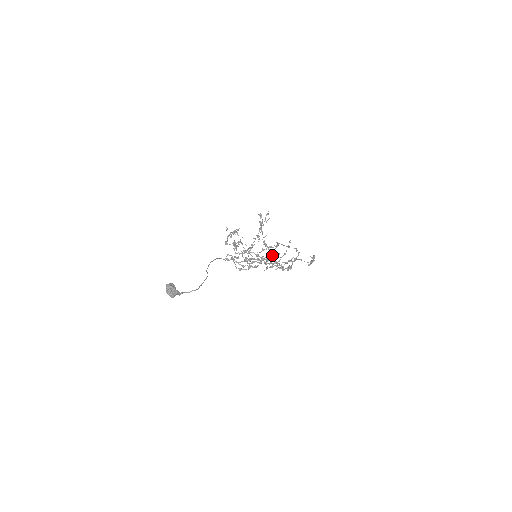
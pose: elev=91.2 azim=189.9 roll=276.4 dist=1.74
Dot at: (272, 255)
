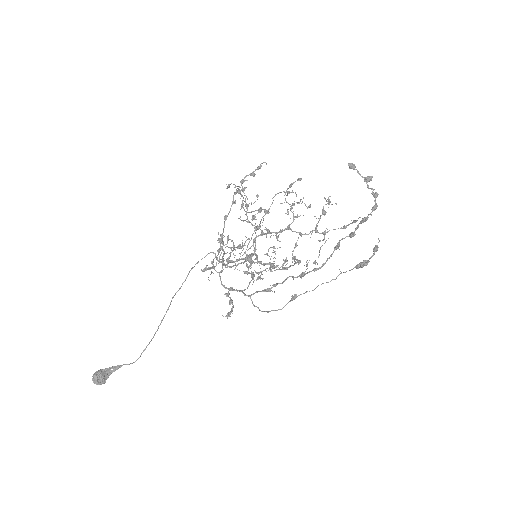
Dot at: (273, 266)
